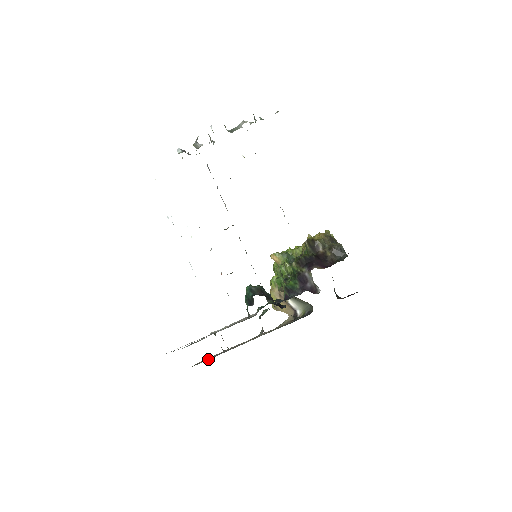
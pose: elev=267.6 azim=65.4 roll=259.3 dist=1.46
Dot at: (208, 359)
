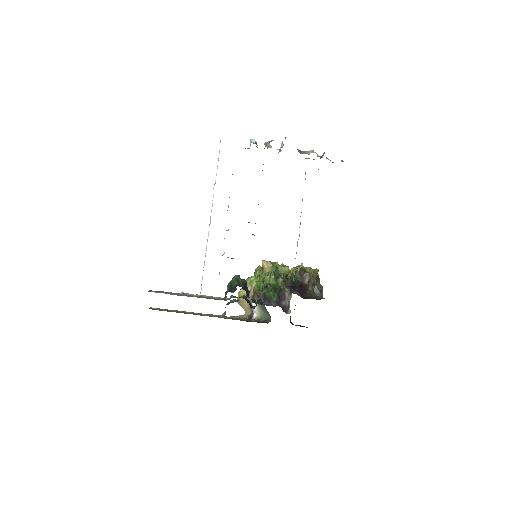
Dot at: occluded
